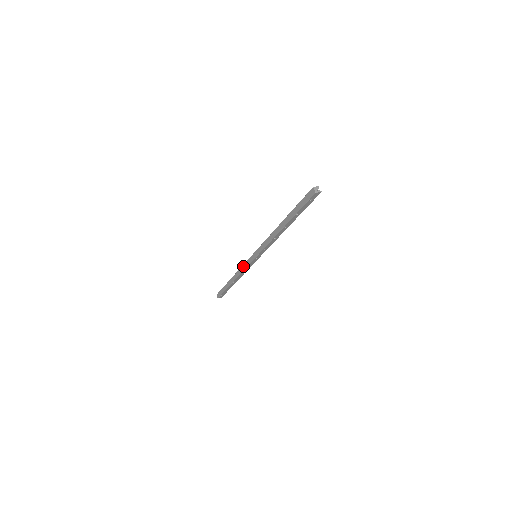
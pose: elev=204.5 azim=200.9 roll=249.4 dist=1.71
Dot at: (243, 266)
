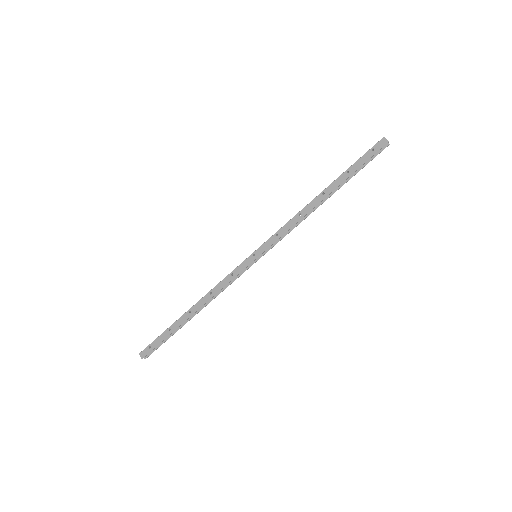
Dot at: (228, 277)
